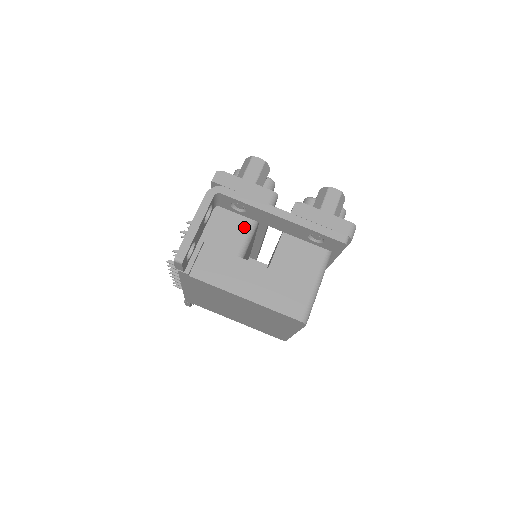
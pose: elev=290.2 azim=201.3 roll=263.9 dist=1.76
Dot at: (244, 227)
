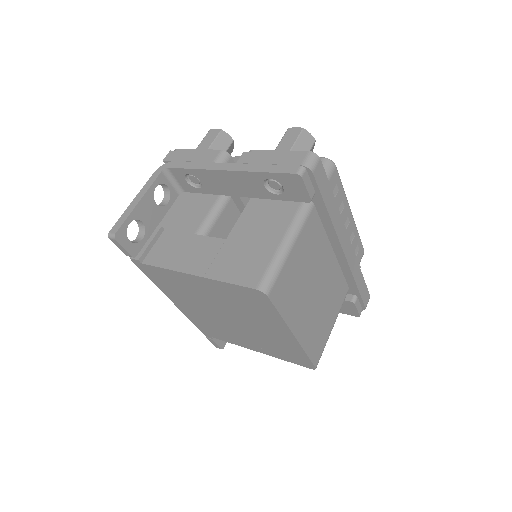
Dot at: (208, 206)
